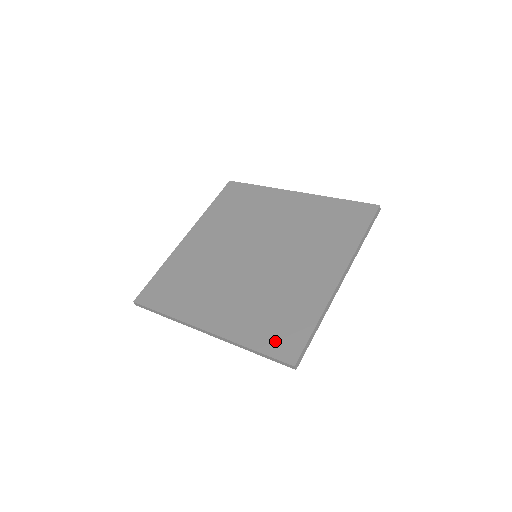
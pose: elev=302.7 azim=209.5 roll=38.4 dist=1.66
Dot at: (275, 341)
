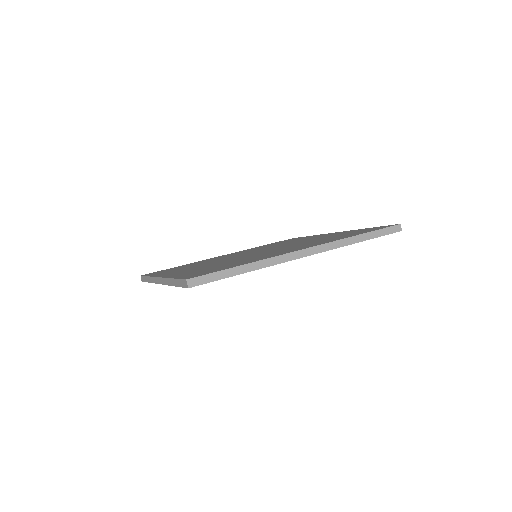
Dot at: (196, 273)
